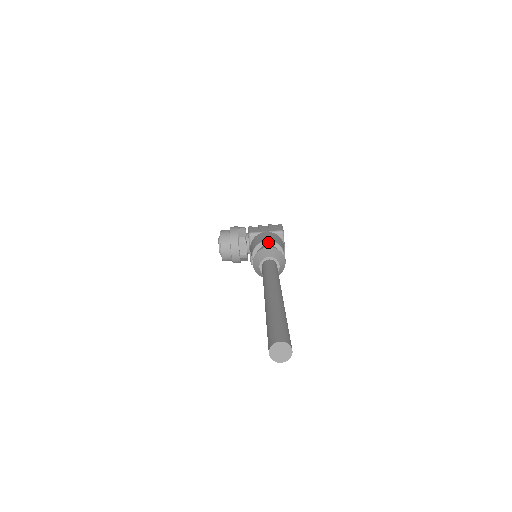
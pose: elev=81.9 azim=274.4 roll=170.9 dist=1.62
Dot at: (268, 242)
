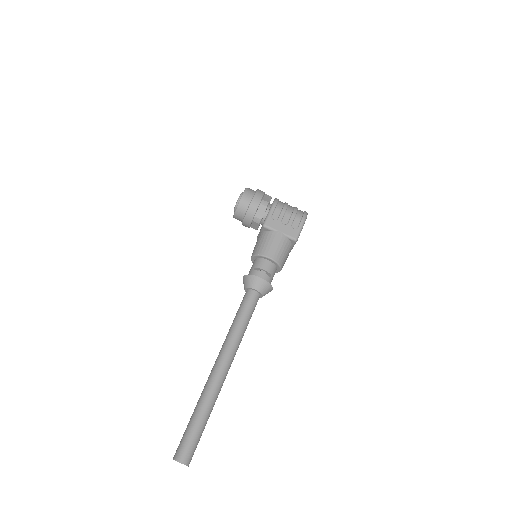
Dot at: (270, 259)
